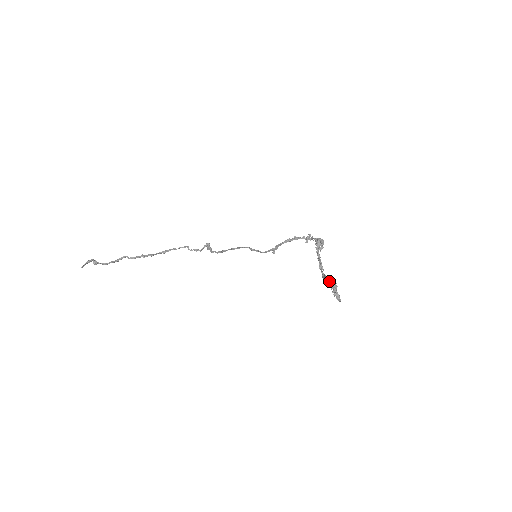
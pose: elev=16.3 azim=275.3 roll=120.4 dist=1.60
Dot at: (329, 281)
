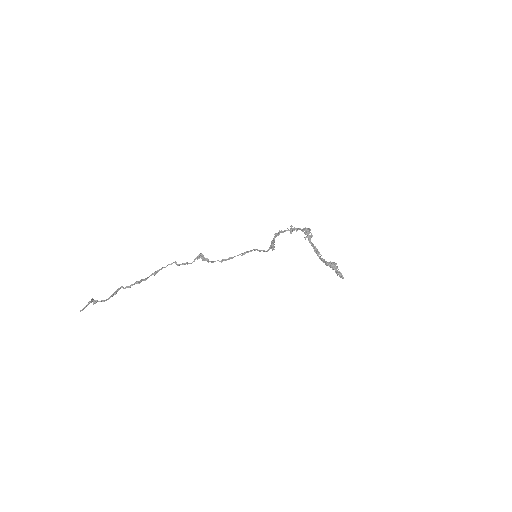
Dot at: (330, 263)
